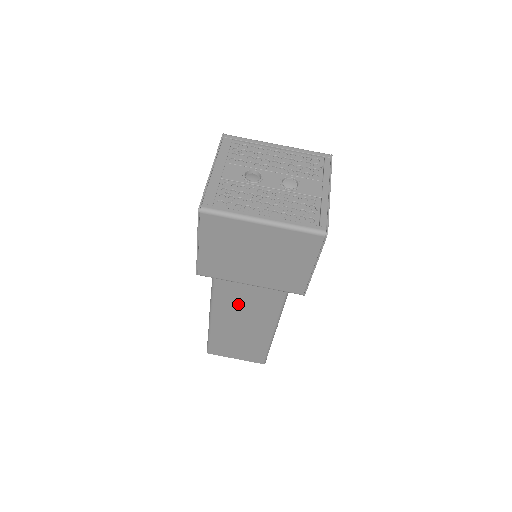
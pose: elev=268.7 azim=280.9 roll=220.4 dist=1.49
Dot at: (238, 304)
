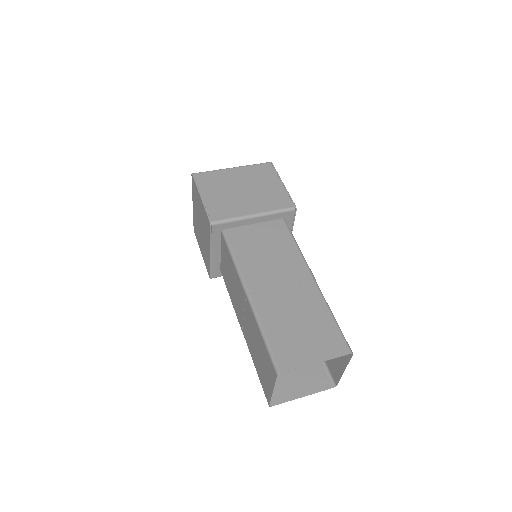
Dot at: (262, 260)
